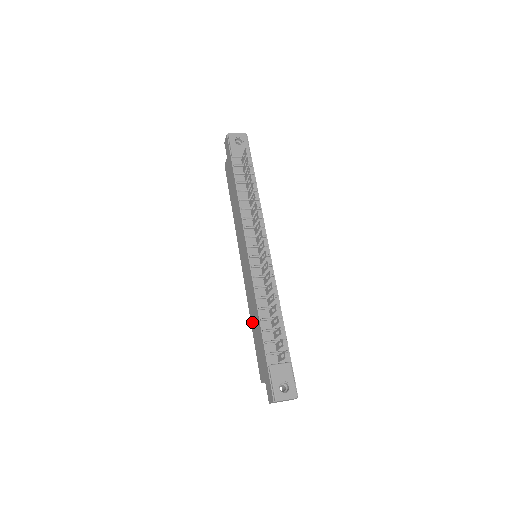
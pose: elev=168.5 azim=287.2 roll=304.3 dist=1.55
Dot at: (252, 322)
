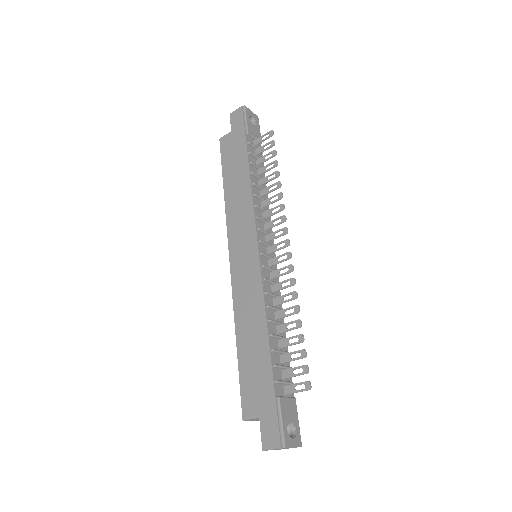
Dot at: (241, 336)
